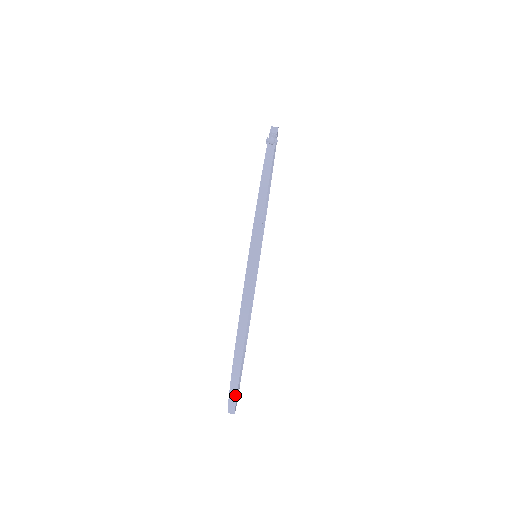
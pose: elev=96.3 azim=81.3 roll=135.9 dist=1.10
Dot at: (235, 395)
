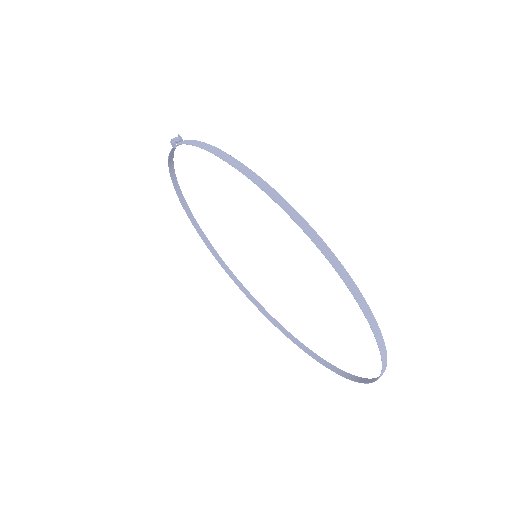
Dot at: (363, 301)
